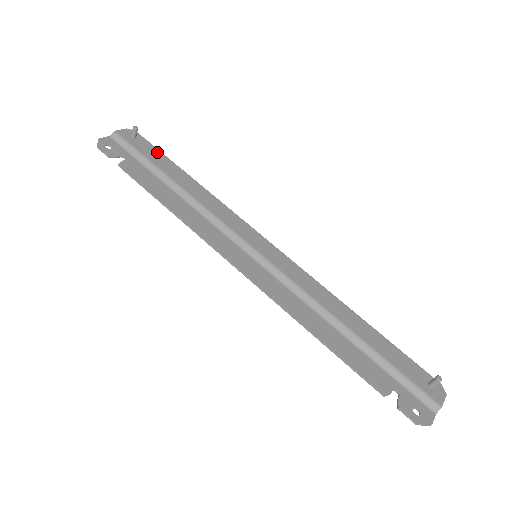
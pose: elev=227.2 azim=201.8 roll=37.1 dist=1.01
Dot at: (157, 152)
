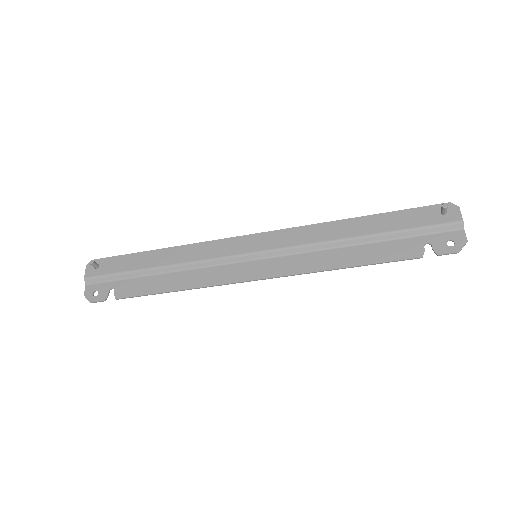
Dot at: (121, 259)
